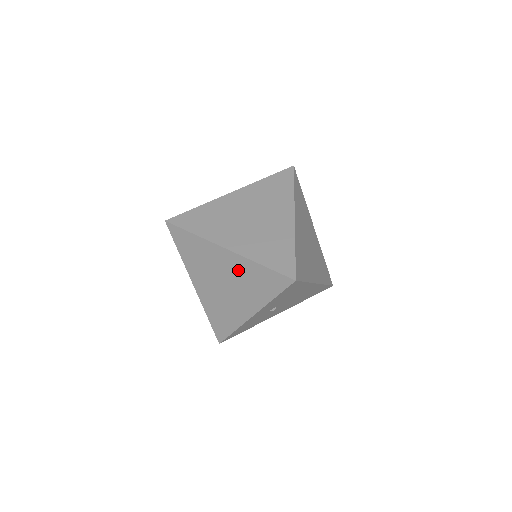
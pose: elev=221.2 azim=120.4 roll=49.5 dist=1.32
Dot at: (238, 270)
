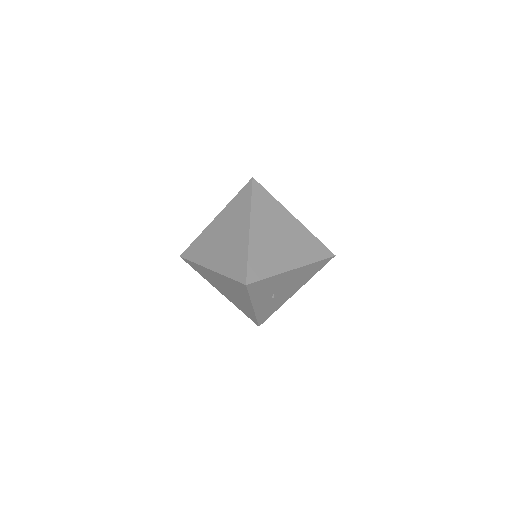
Dot at: (224, 281)
